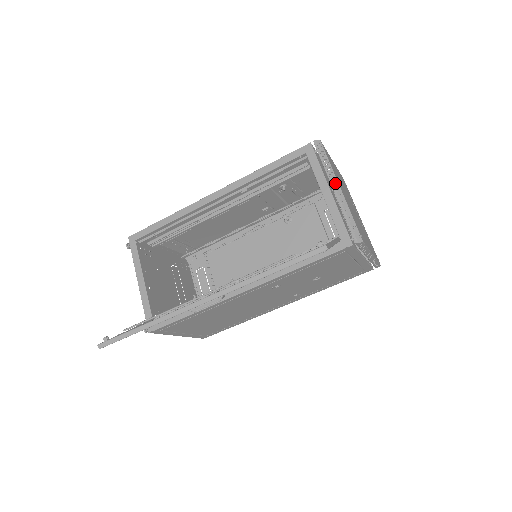
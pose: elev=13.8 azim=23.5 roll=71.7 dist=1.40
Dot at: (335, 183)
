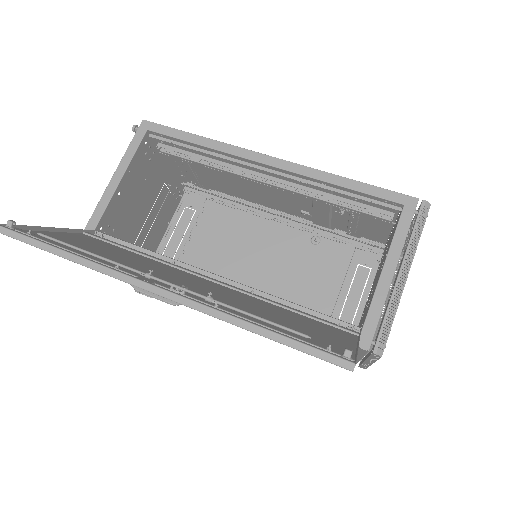
Dot at: occluded
